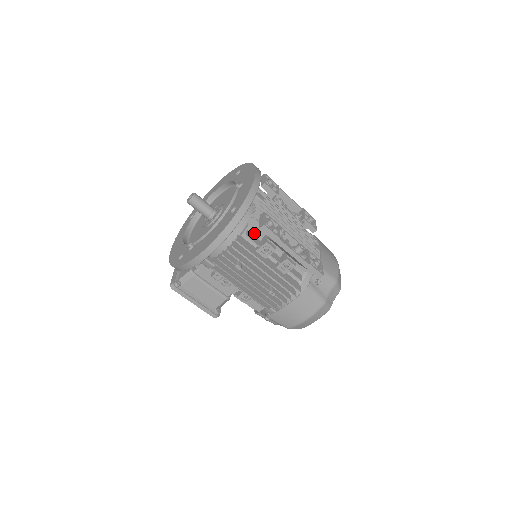
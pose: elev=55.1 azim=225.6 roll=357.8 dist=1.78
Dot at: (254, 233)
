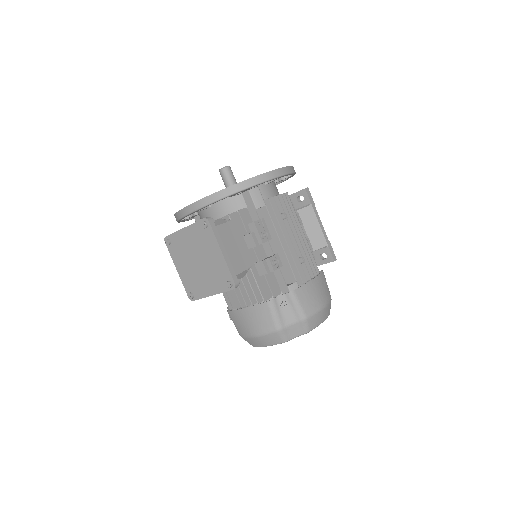
Dot at: occluded
